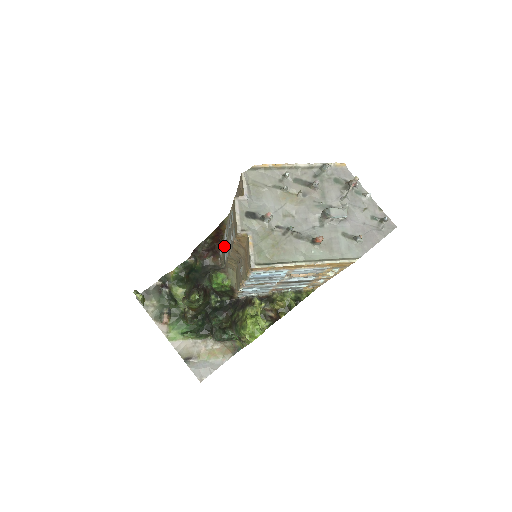
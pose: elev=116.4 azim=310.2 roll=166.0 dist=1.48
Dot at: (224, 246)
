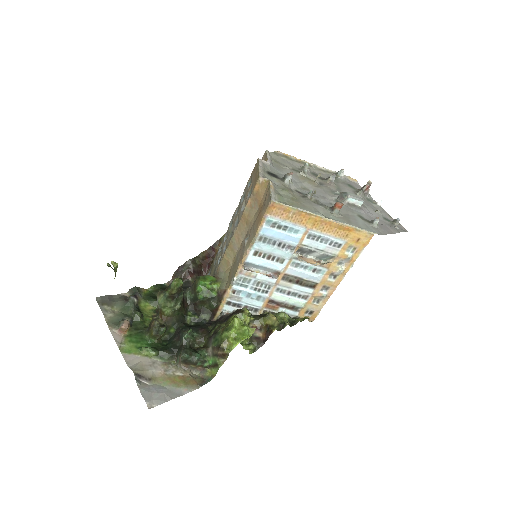
Dot at: (219, 254)
